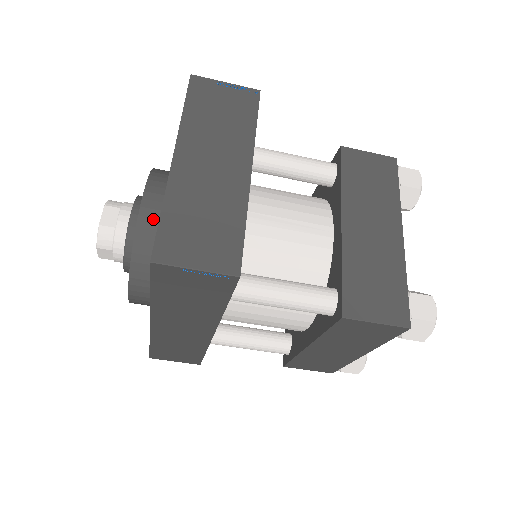
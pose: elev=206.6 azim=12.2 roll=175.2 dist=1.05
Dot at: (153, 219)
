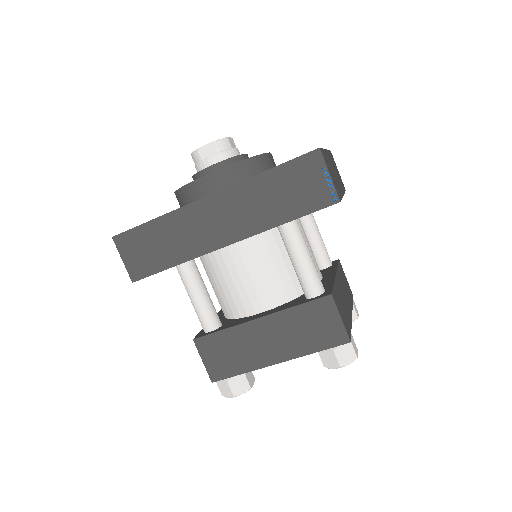
Dot at: (270, 163)
